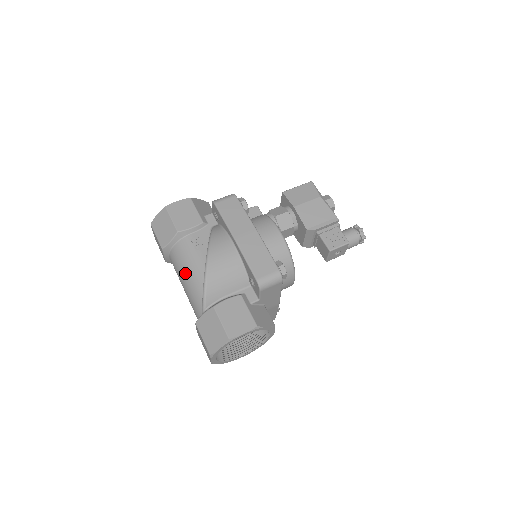
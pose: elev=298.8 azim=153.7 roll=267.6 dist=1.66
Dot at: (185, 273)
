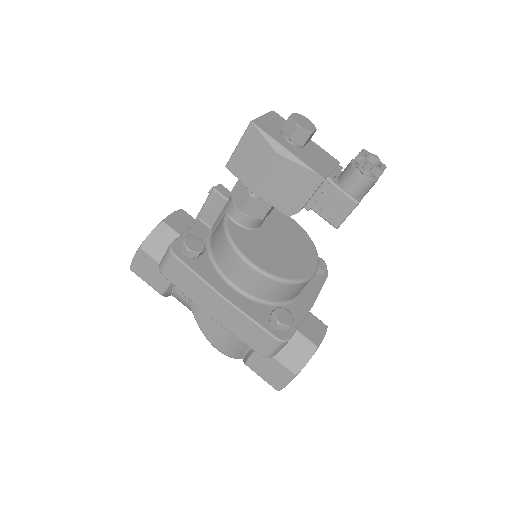
Dot at: occluded
